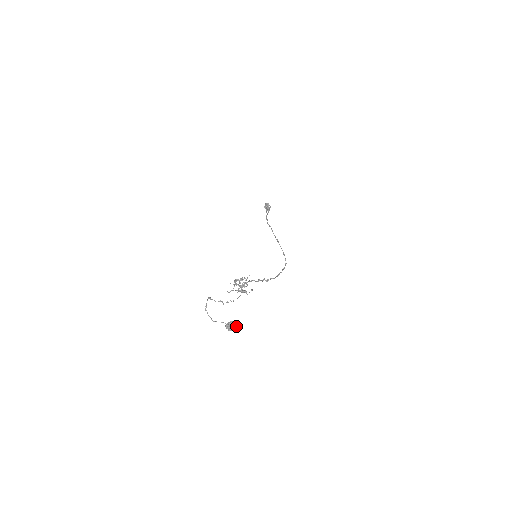
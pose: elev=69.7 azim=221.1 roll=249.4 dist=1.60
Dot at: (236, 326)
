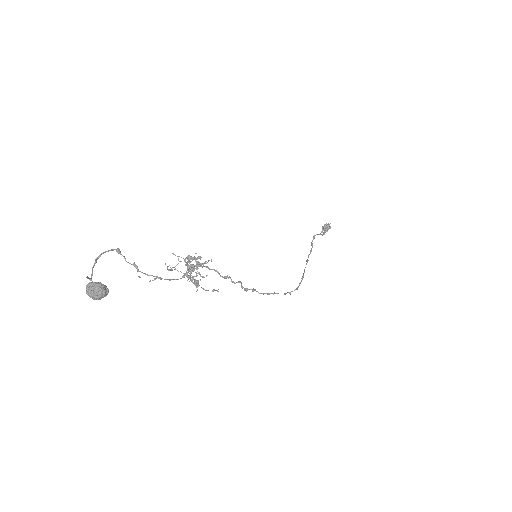
Dot at: (103, 294)
